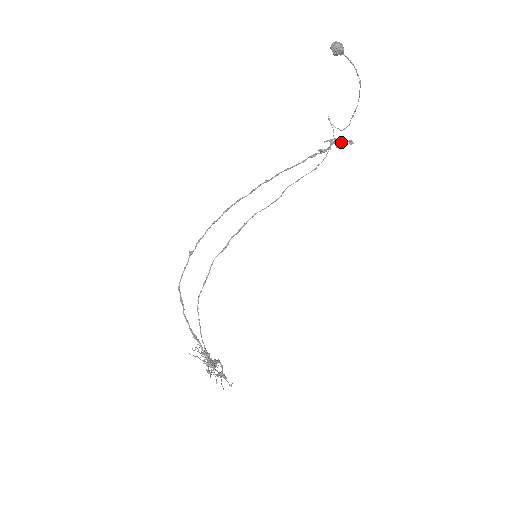
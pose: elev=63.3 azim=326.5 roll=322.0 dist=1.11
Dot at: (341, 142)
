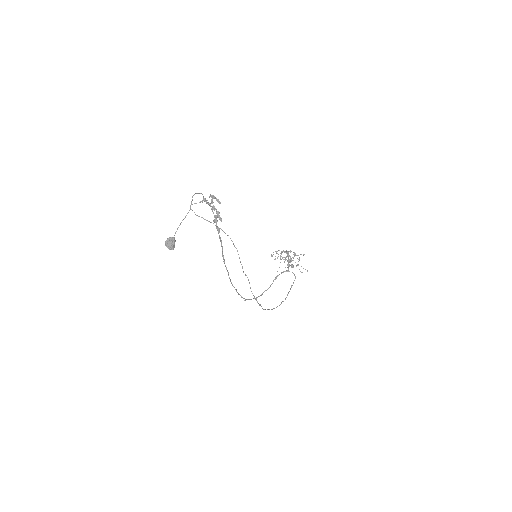
Dot at: (217, 212)
